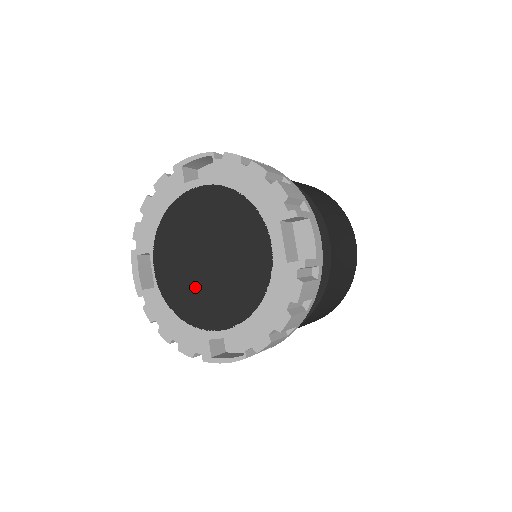
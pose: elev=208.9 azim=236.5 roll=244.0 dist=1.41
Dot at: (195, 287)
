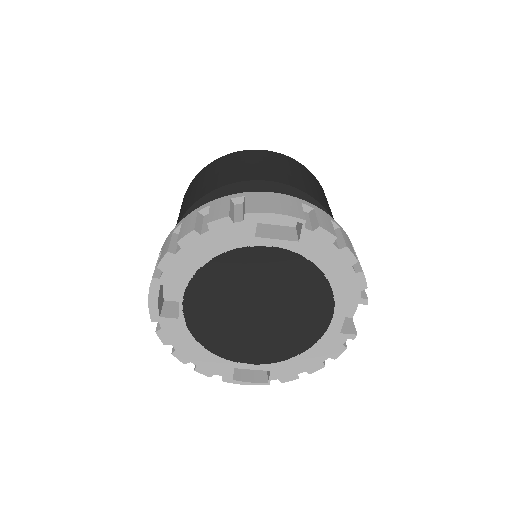
Dot at: (234, 329)
